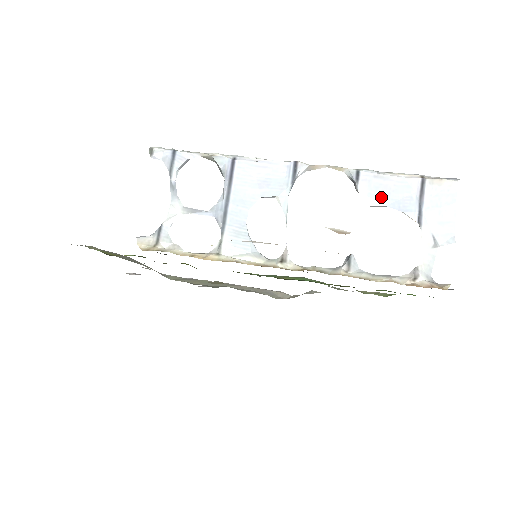
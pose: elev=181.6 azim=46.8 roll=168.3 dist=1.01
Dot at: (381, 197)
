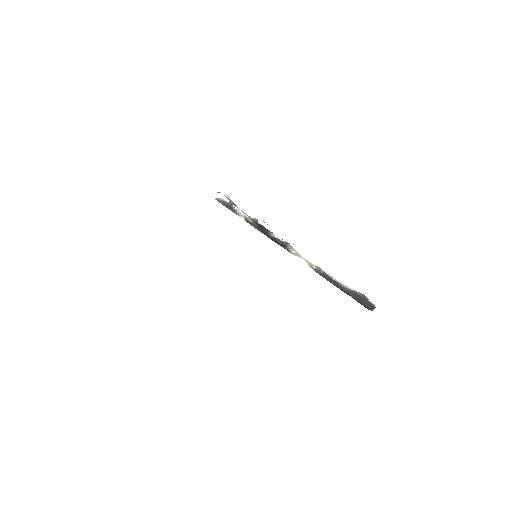
Dot at: occluded
